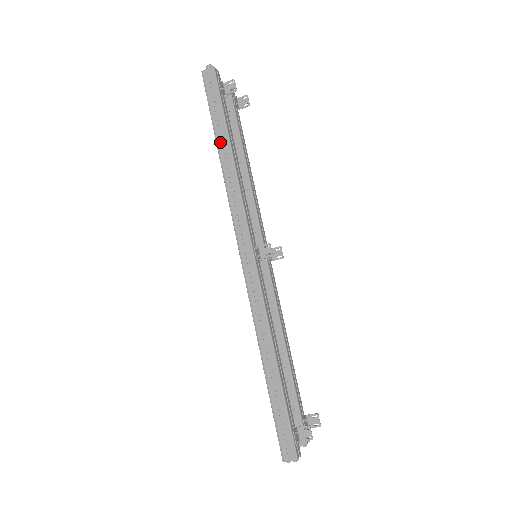
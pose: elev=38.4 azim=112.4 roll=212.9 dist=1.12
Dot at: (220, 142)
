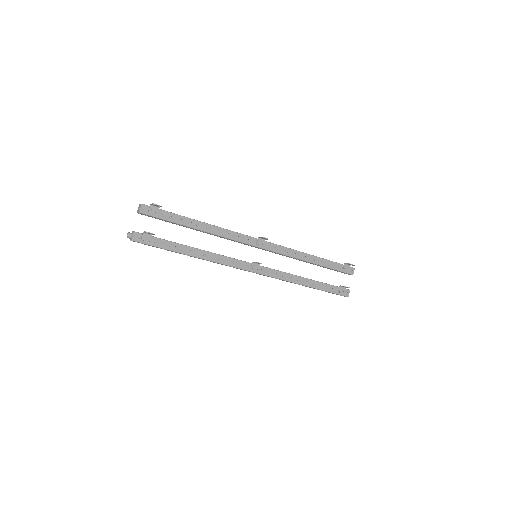
Dot at: occluded
